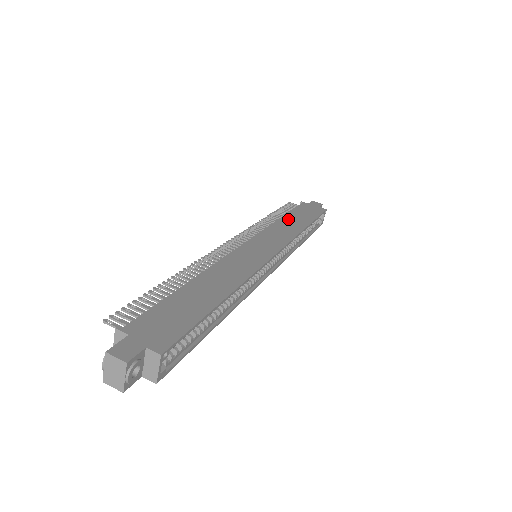
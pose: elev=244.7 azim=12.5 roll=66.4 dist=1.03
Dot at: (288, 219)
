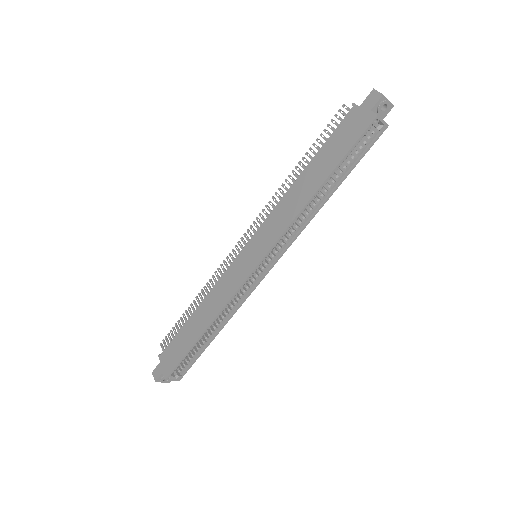
Dot at: (305, 177)
